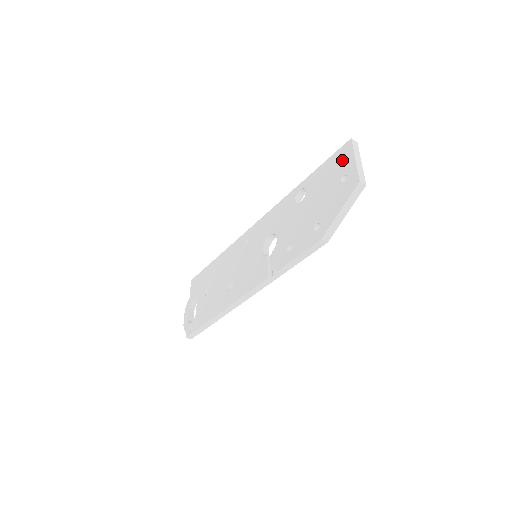
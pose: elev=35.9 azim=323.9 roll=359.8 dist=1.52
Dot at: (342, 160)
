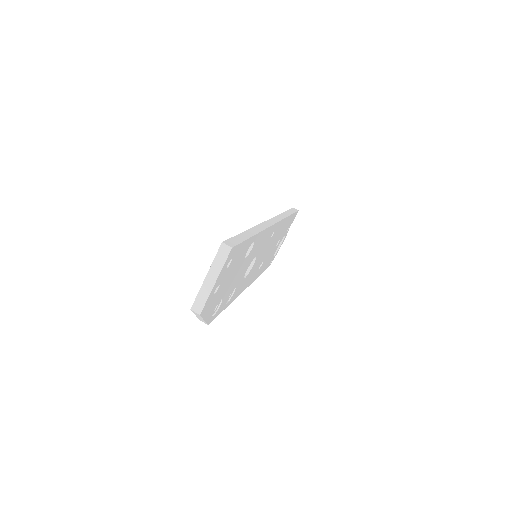
Dot at: occluded
